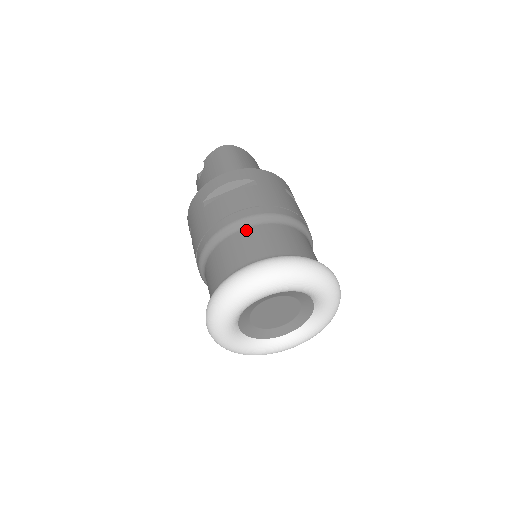
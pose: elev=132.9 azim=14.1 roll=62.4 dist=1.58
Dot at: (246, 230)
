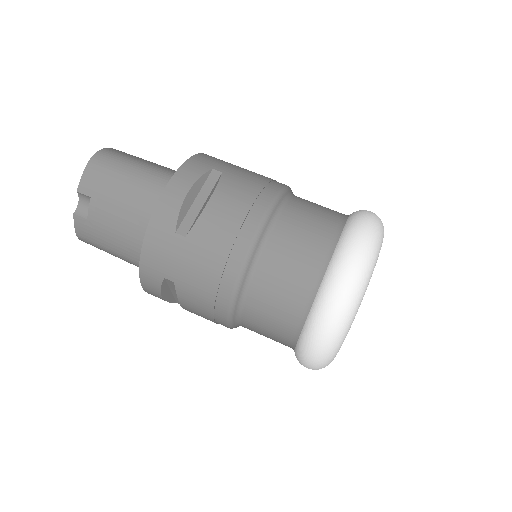
Dot at: (278, 227)
